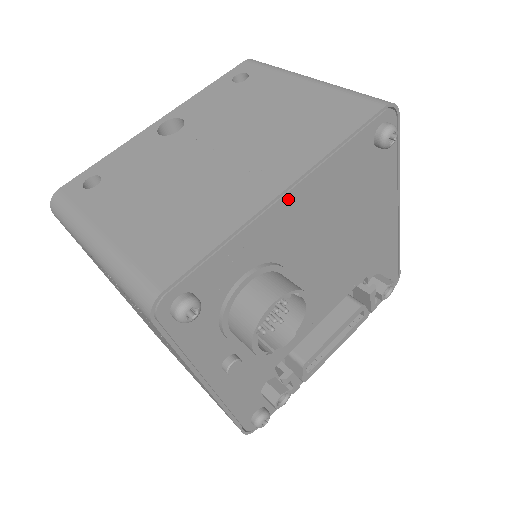
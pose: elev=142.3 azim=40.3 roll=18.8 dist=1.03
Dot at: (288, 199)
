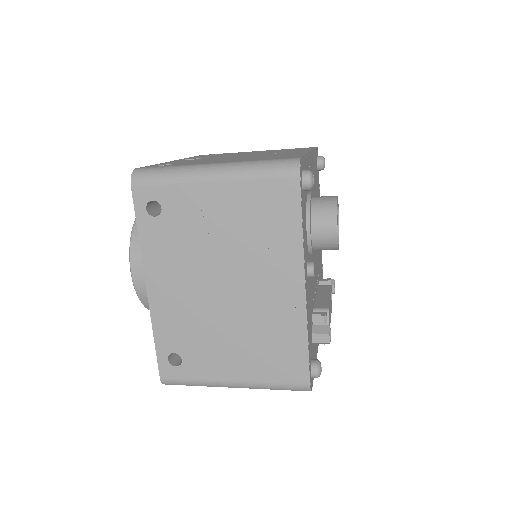
Dot at: (311, 159)
